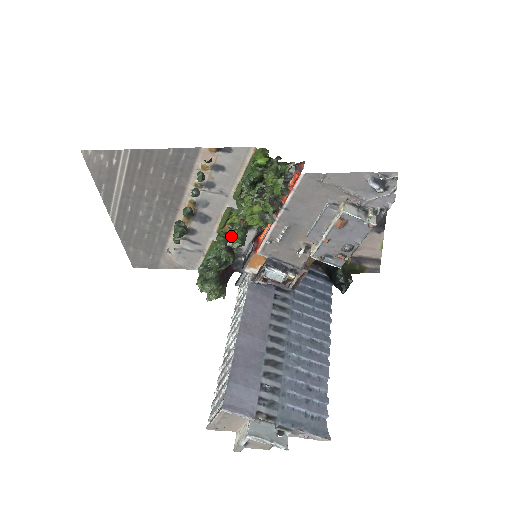
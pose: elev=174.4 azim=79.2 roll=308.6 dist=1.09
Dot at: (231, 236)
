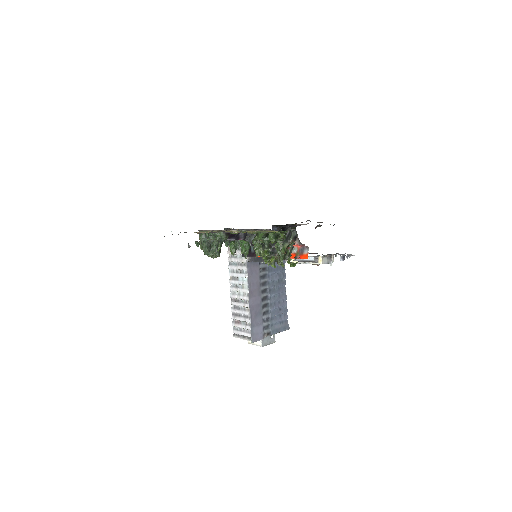
Dot at: occluded
